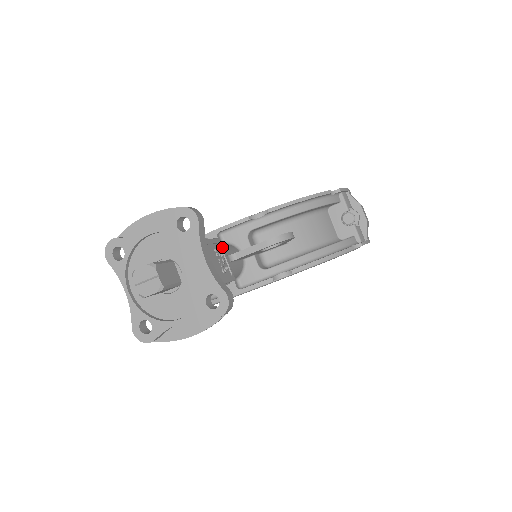
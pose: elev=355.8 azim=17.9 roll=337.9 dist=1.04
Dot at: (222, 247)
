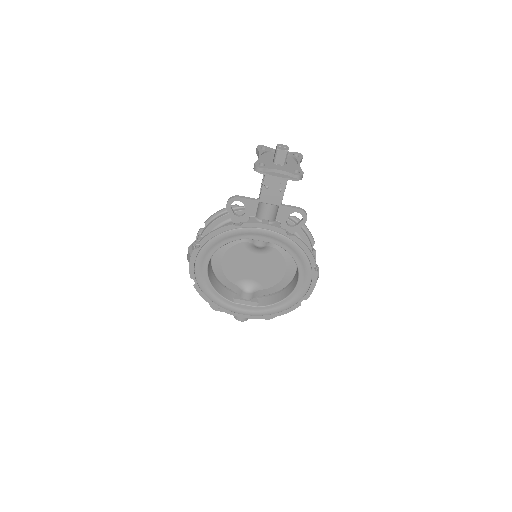
Dot at: occluded
